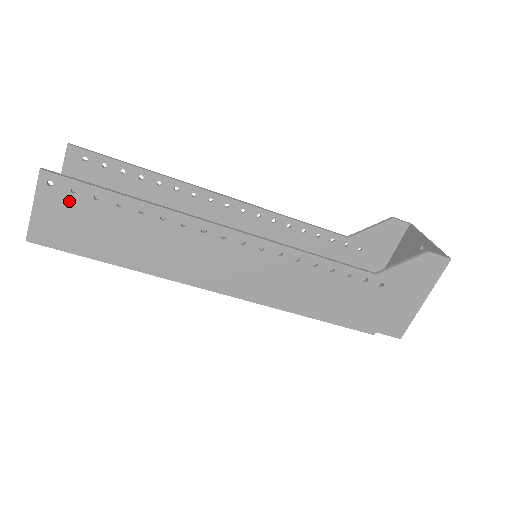
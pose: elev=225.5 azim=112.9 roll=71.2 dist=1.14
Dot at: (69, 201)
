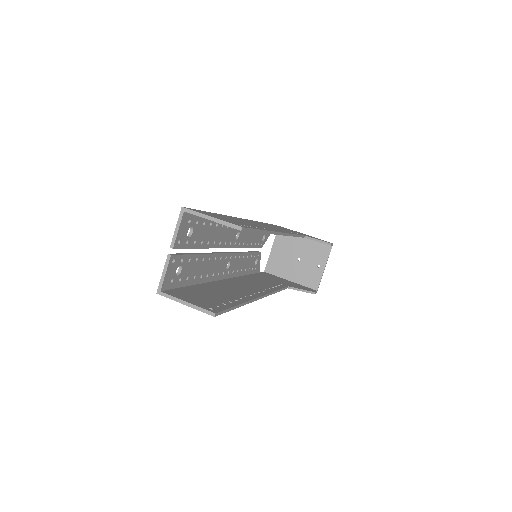
Dot at: occluded
